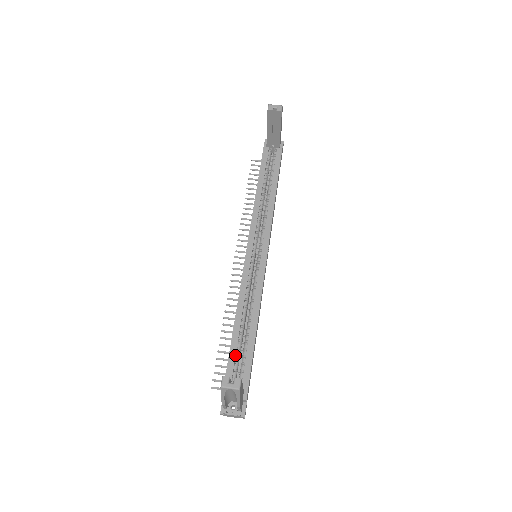
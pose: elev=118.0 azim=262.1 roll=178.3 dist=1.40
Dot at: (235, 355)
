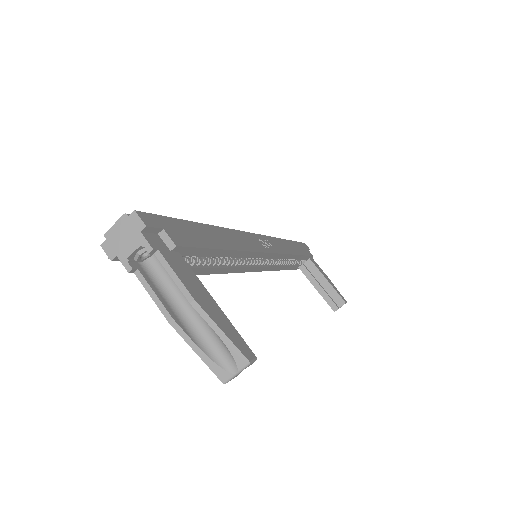
Dot at: (293, 266)
